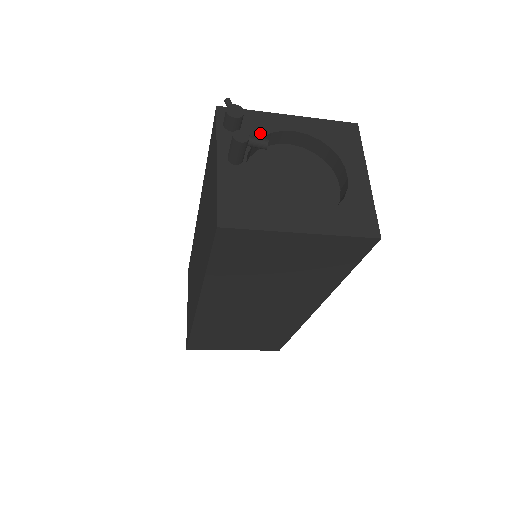
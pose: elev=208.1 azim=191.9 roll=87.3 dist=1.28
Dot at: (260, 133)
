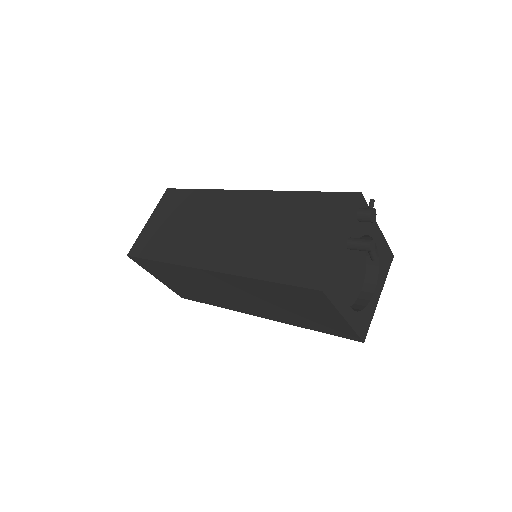
Dot at: (365, 231)
